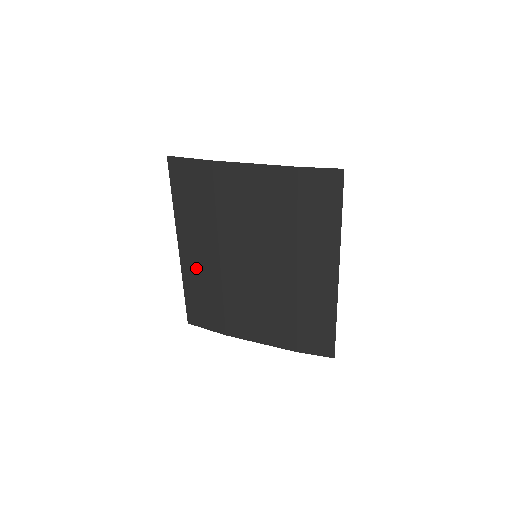
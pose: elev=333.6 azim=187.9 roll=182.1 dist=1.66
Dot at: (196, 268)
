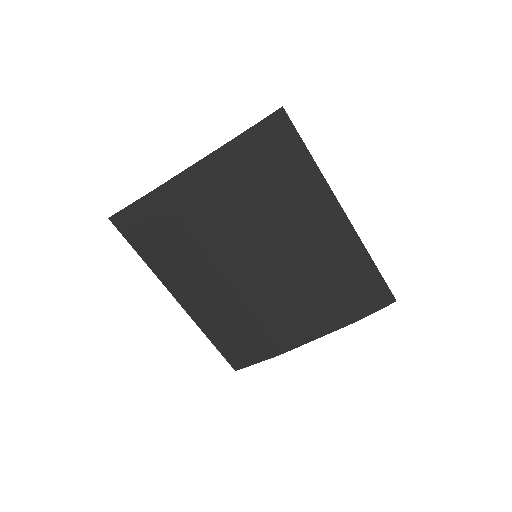
Dot at: (207, 309)
